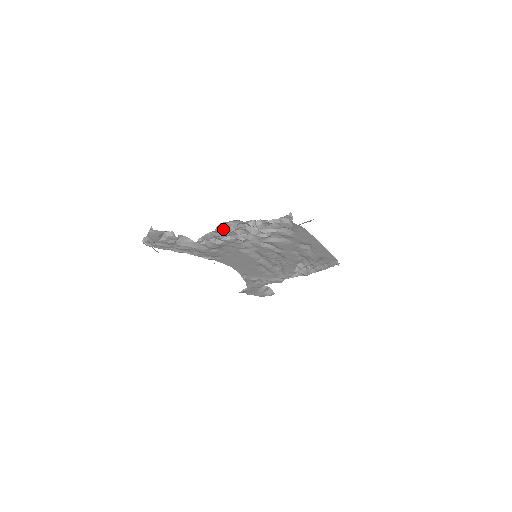
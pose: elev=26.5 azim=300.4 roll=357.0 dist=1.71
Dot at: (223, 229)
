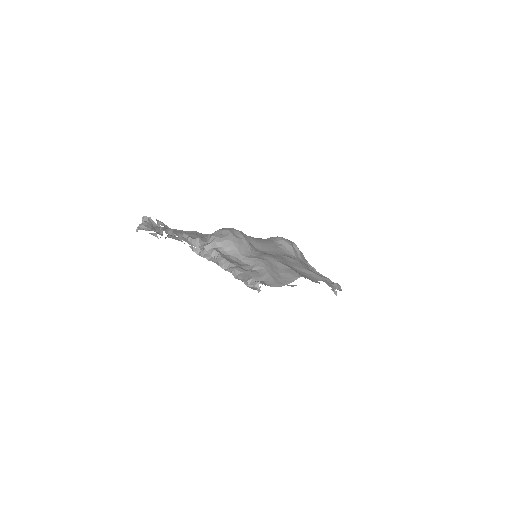
Dot at: (206, 250)
